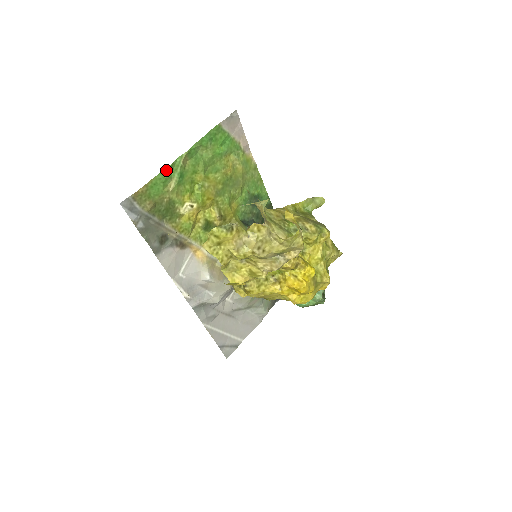
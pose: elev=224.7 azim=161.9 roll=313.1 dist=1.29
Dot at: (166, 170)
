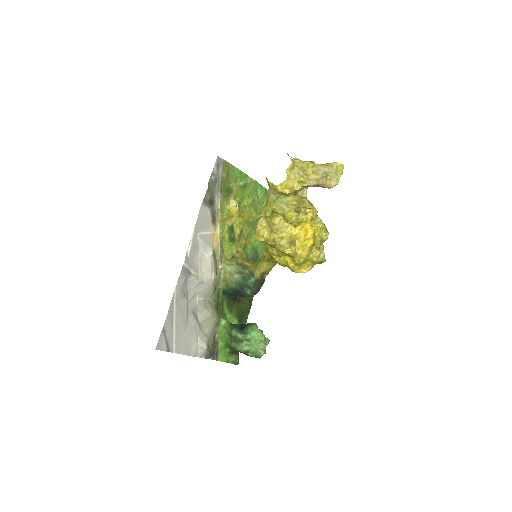
Dot at: (243, 173)
